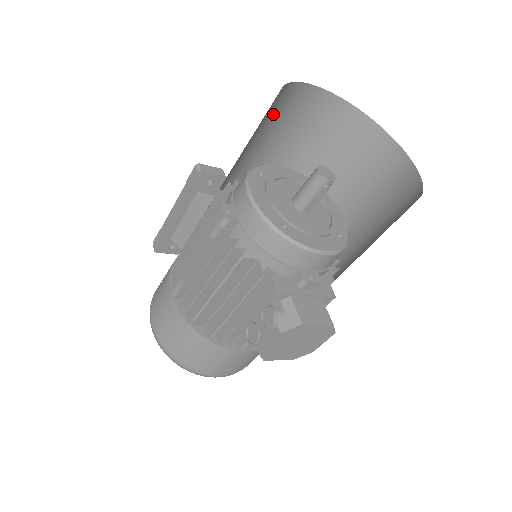
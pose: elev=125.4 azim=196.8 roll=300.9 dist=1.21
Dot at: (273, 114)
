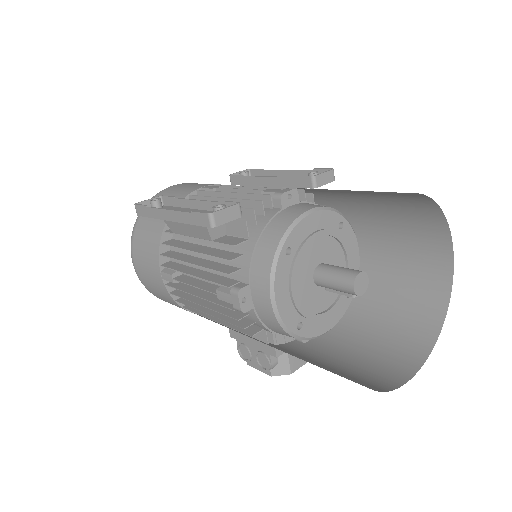
Dot at: occluded
